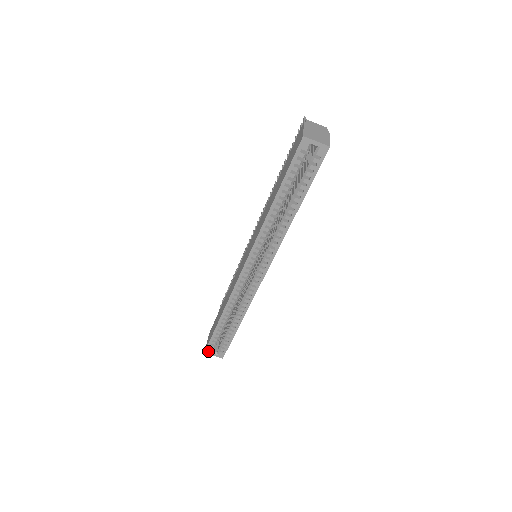
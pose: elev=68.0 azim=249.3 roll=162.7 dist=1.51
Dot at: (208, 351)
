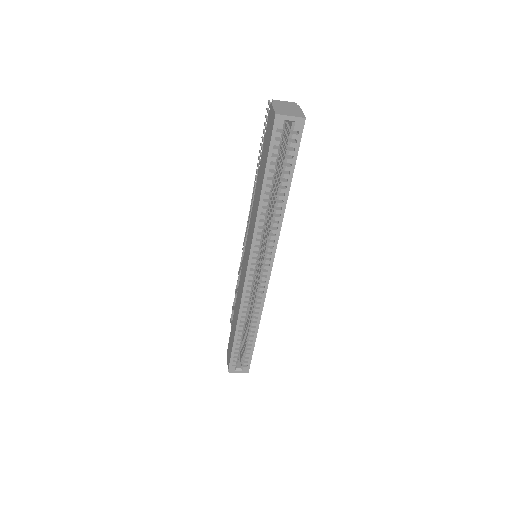
Dot at: (231, 369)
